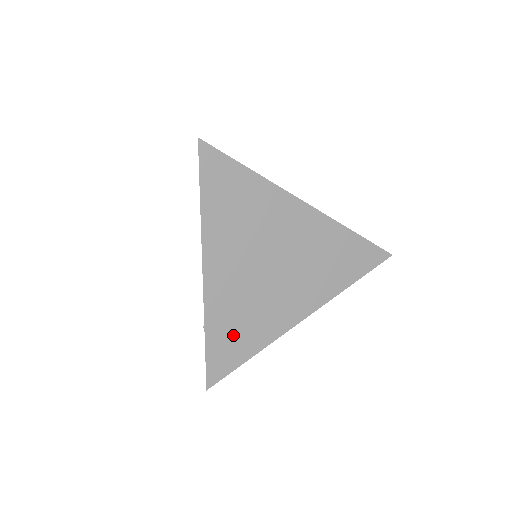
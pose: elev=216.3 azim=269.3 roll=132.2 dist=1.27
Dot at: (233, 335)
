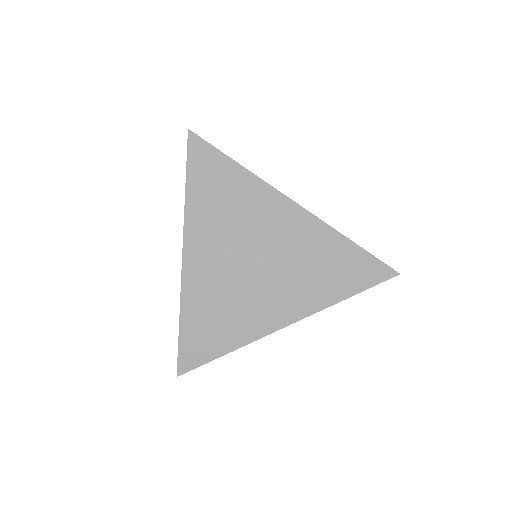
Dot at: (208, 327)
